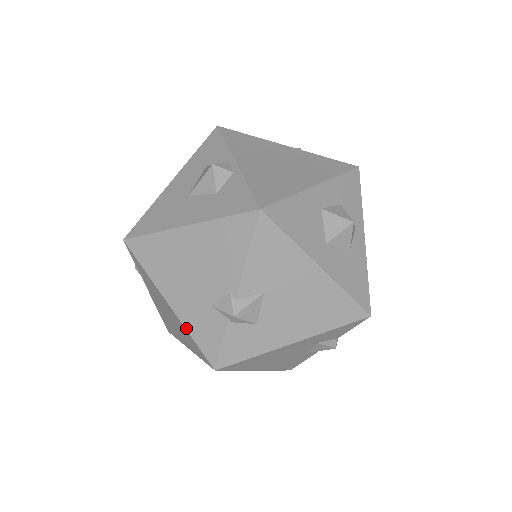
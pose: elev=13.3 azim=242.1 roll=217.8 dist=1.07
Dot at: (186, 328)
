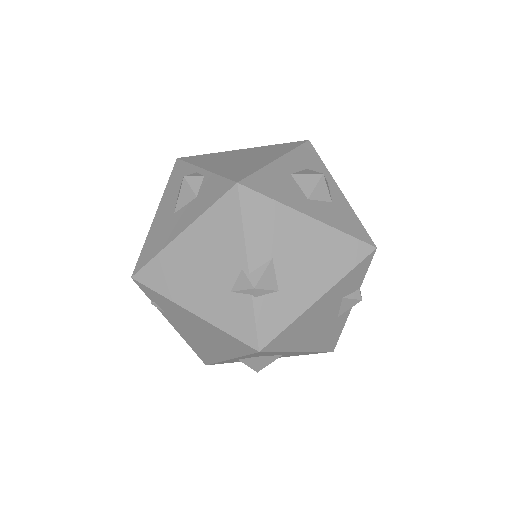
Dot at: (217, 326)
